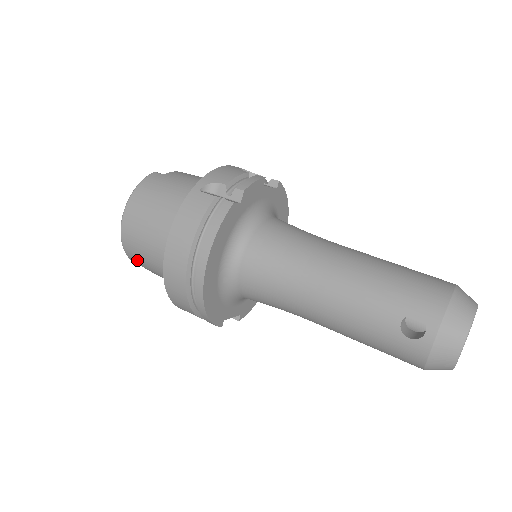
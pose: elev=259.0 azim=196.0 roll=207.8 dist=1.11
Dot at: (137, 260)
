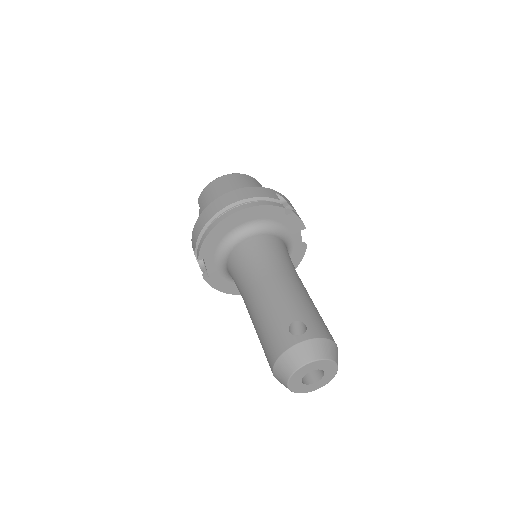
Dot at: (203, 198)
